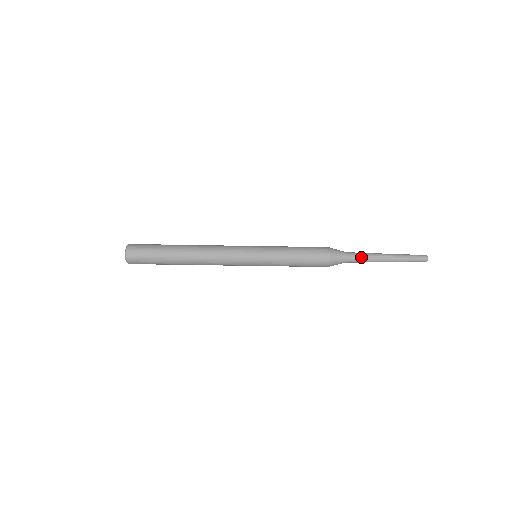
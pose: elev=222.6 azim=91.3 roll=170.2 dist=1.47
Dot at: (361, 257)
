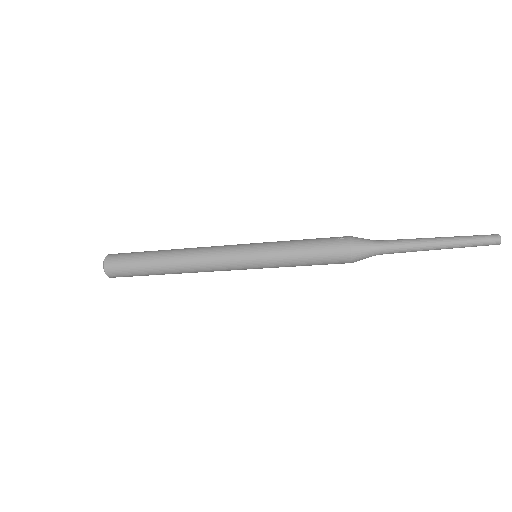
Dot at: occluded
